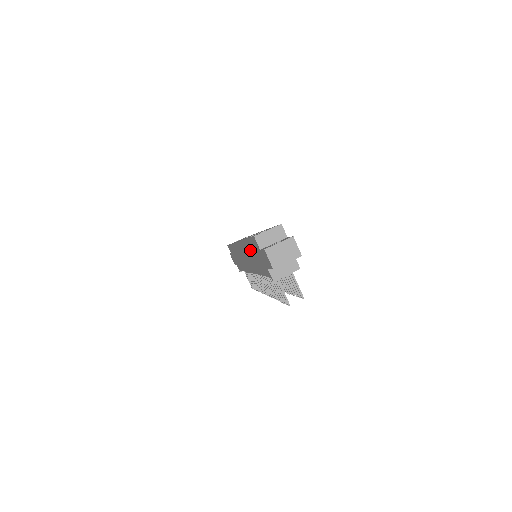
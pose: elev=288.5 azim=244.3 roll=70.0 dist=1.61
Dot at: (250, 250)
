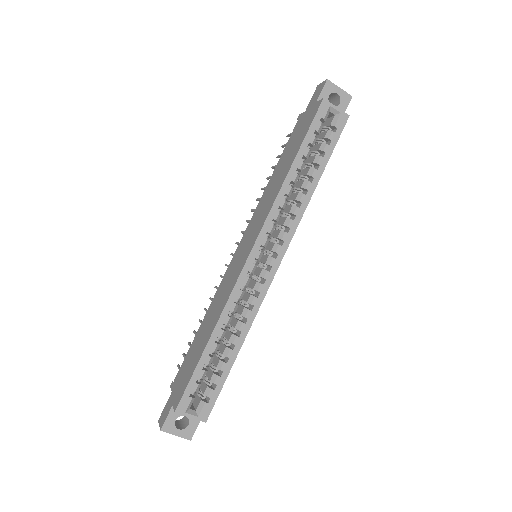
Dot at: (205, 337)
